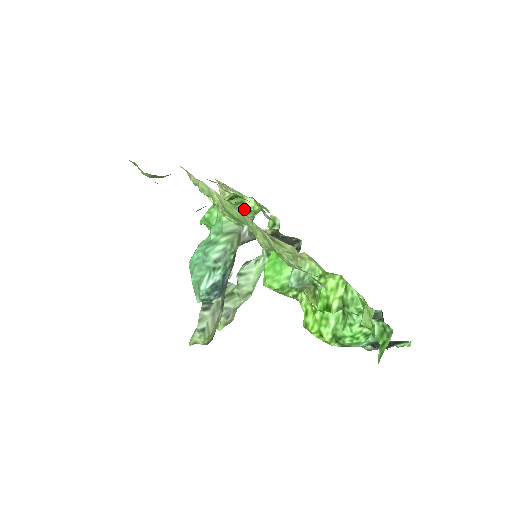
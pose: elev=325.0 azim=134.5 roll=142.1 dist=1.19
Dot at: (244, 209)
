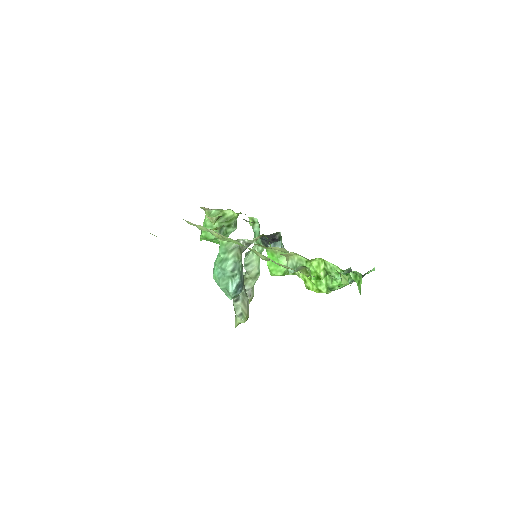
Dot at: (227, 219)
